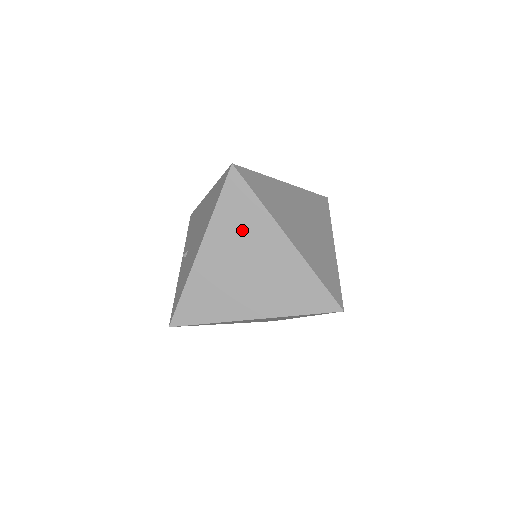
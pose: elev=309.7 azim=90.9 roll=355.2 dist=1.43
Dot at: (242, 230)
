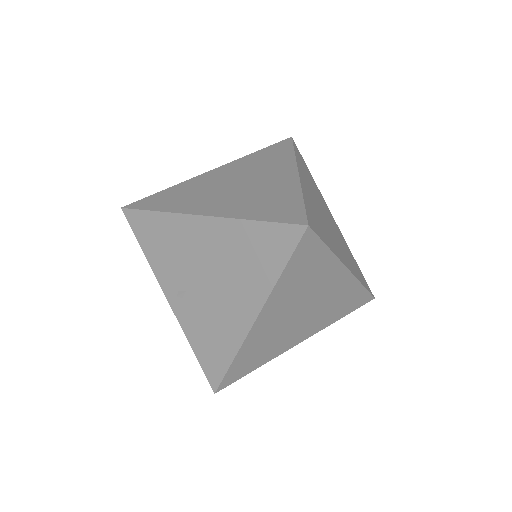
Dot at: (305, 284)
